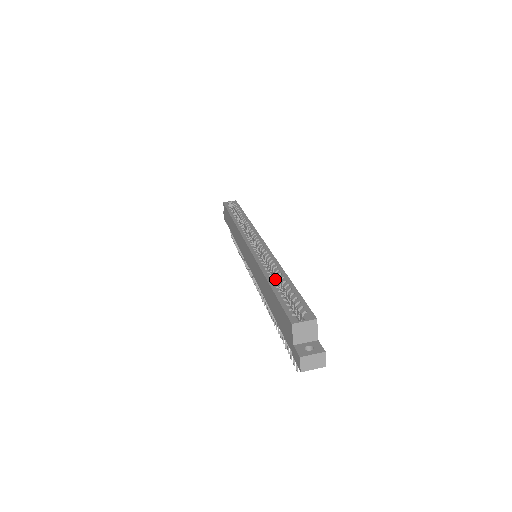
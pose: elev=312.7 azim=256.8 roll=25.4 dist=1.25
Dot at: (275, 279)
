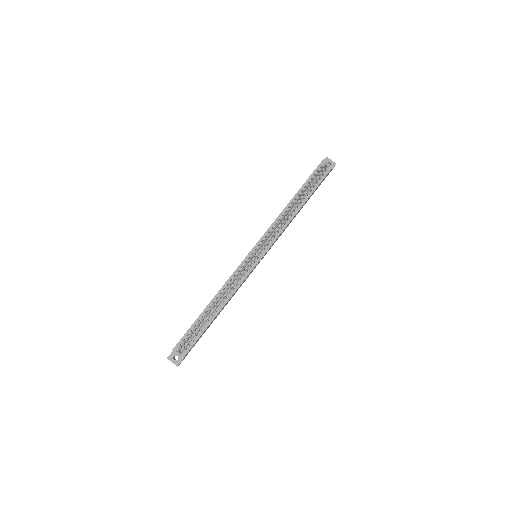
Dot at: (220, 302)
